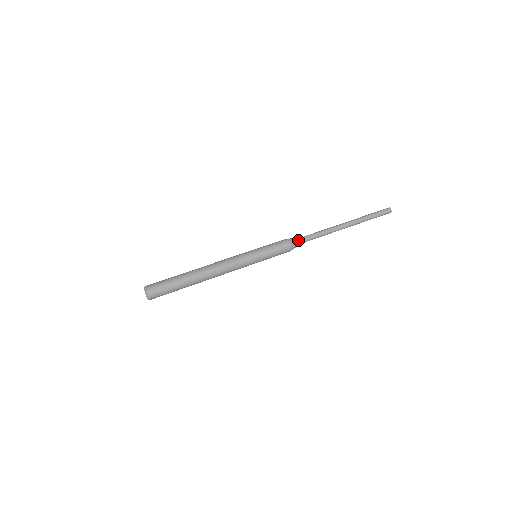
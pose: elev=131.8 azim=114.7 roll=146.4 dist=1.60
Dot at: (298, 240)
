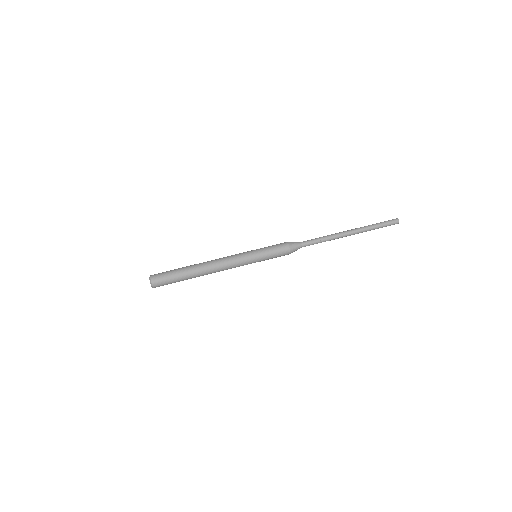
Dot at: (299, 247)
